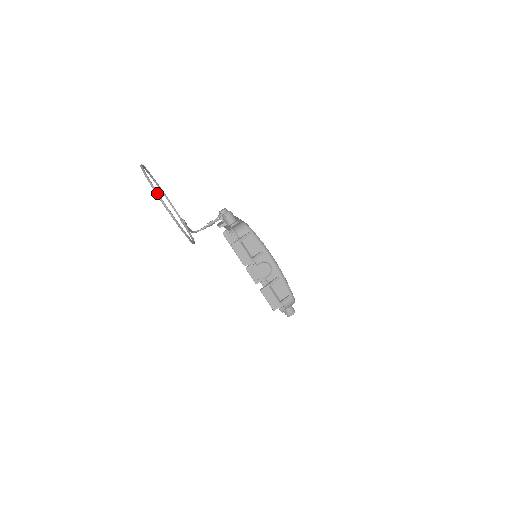
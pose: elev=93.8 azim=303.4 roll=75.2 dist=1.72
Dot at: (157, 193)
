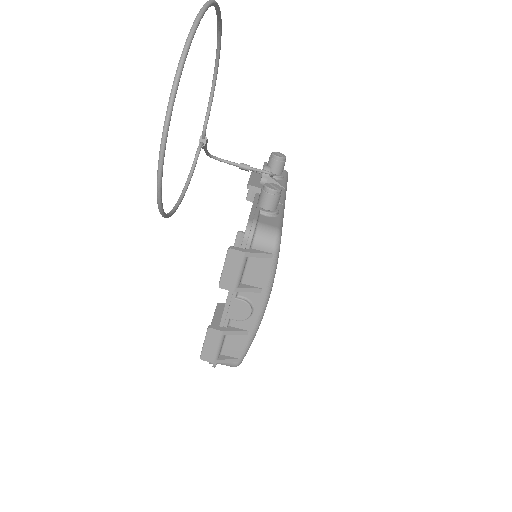
Dot at: (171, 103)
